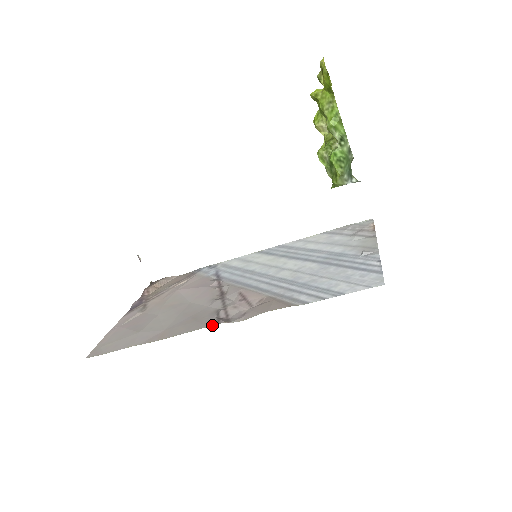
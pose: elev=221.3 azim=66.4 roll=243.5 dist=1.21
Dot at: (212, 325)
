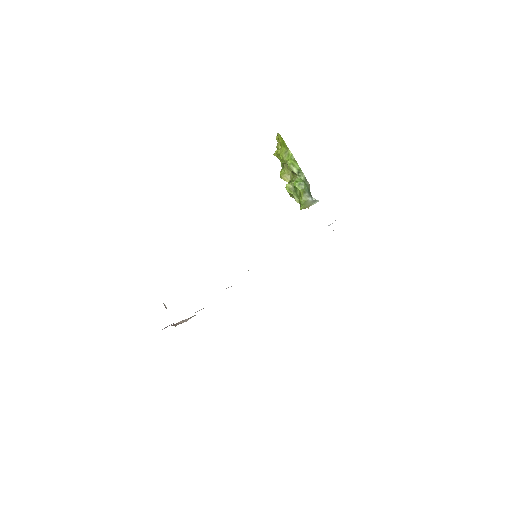
Dot at: occluded
